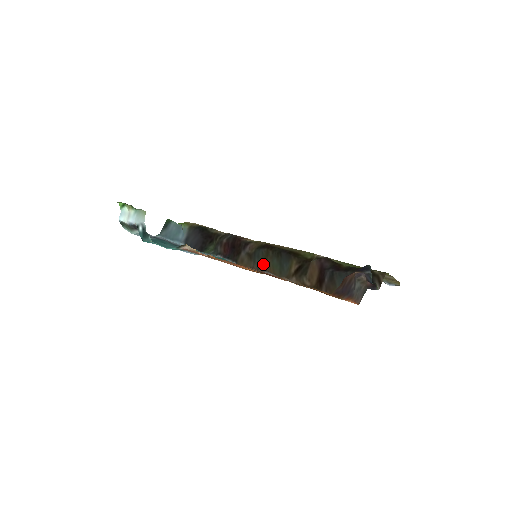
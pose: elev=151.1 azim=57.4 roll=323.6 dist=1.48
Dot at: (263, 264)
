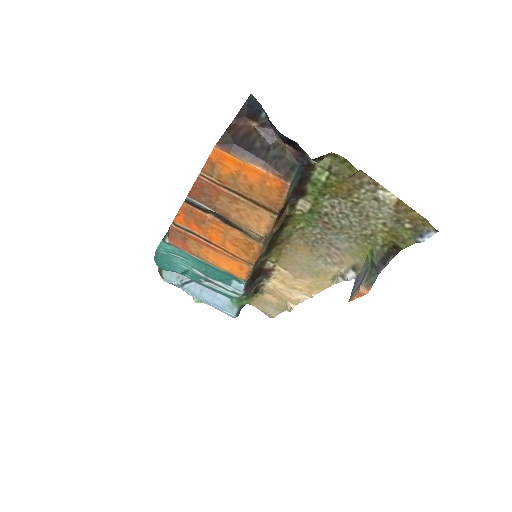
Dot at: (259, 258)
